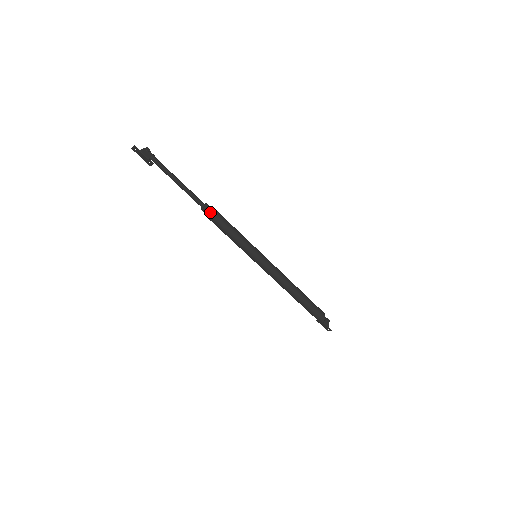
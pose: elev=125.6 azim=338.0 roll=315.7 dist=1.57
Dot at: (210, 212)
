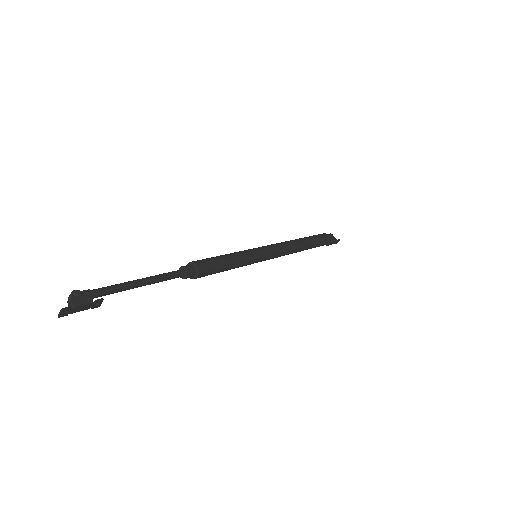
Dot at: (196, 270)
